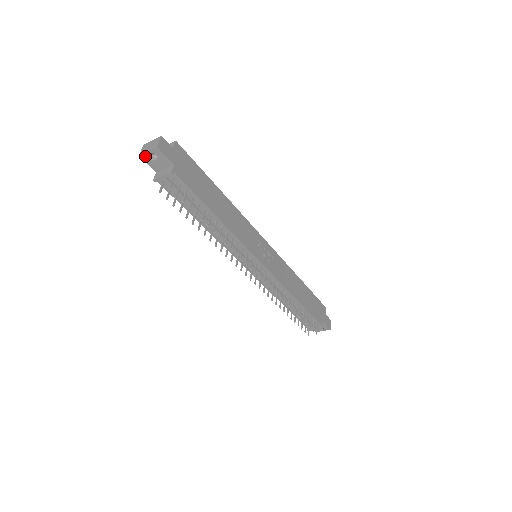
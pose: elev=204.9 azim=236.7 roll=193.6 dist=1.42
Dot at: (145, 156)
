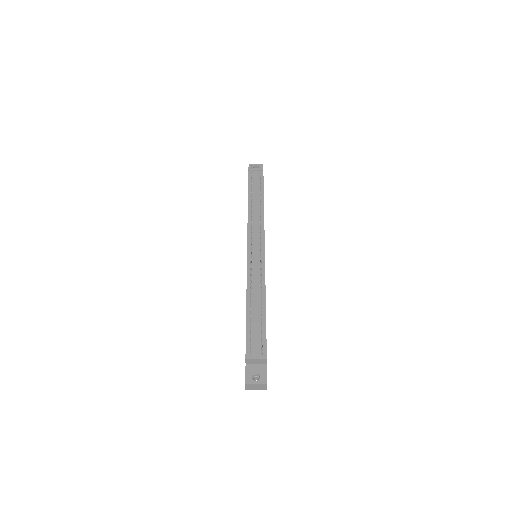
Dot at: (252, 166)
